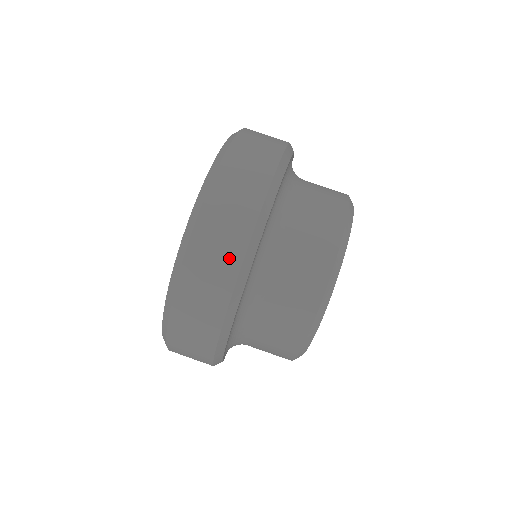
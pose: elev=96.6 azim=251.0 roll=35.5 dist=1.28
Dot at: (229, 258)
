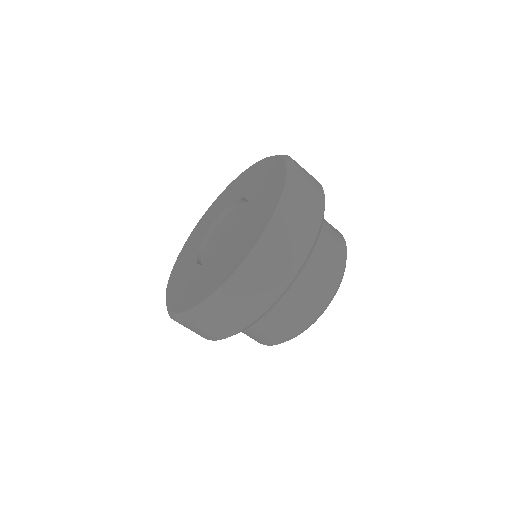
Dot at: occluded
